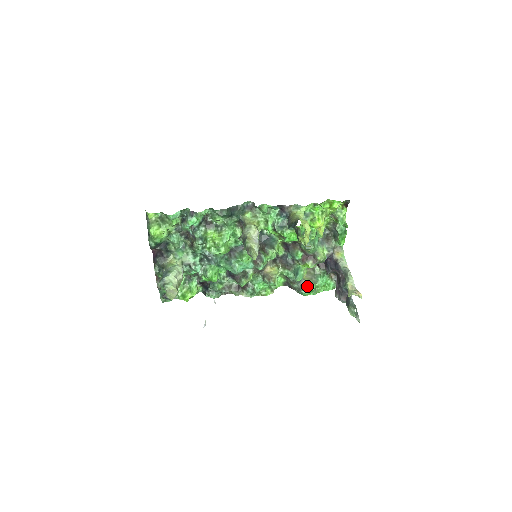
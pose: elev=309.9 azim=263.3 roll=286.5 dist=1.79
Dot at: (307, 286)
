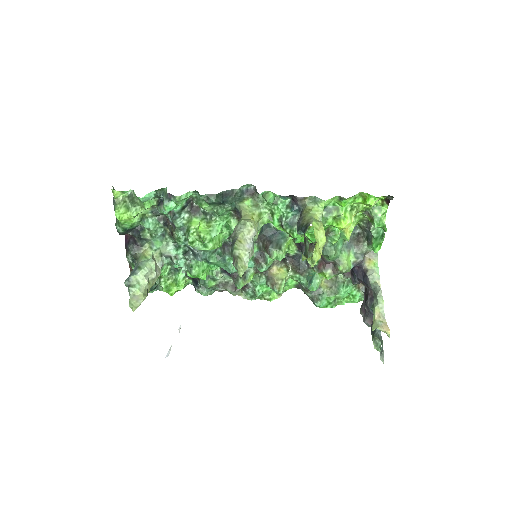
Dot at: (323, 297)
